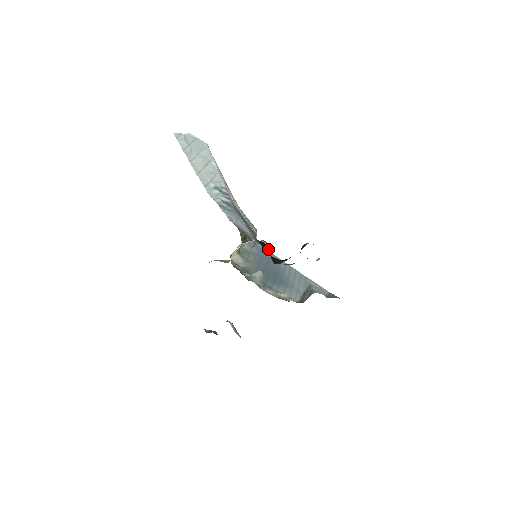
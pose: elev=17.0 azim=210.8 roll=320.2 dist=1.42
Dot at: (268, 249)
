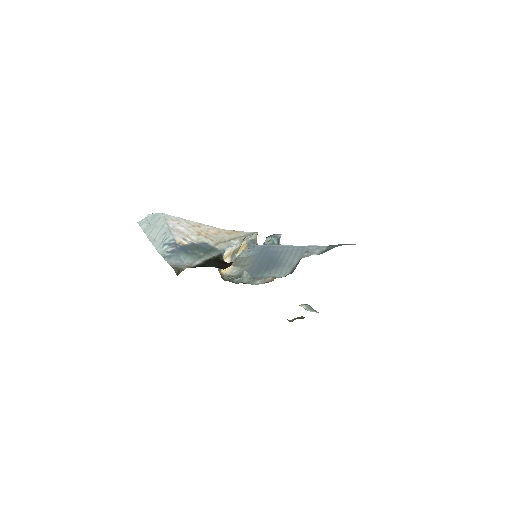
Dot at: (213, 263)
